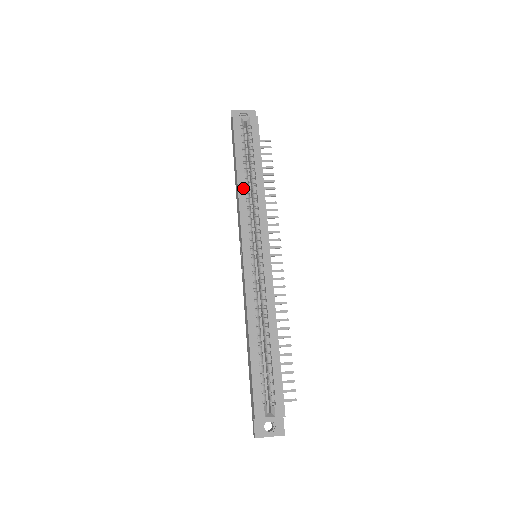
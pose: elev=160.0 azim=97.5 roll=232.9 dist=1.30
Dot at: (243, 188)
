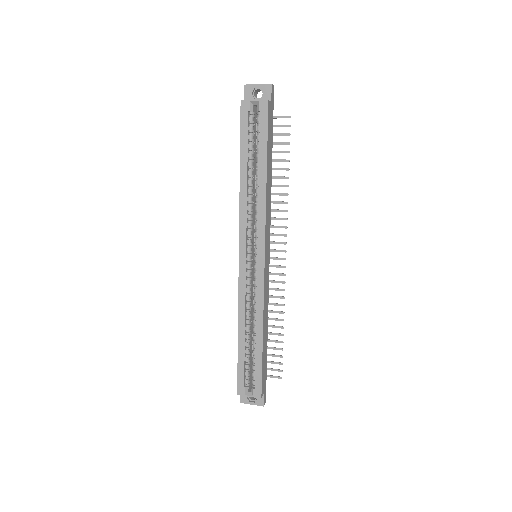
Dot at: (245, 190)
